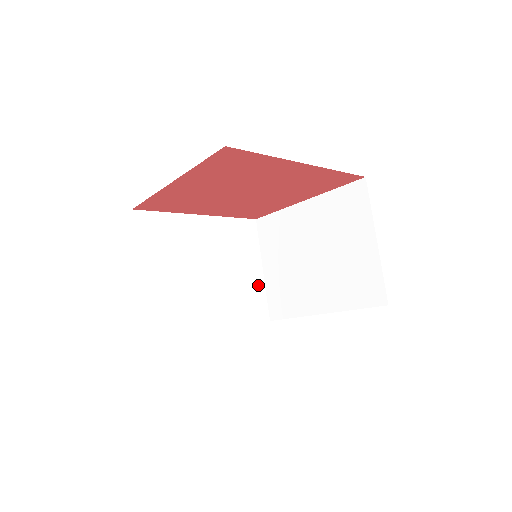
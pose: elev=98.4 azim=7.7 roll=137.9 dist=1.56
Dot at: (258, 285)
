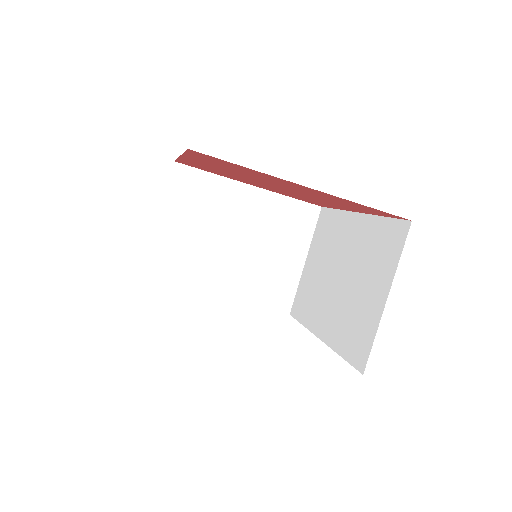
Dot at: (292, 275)
